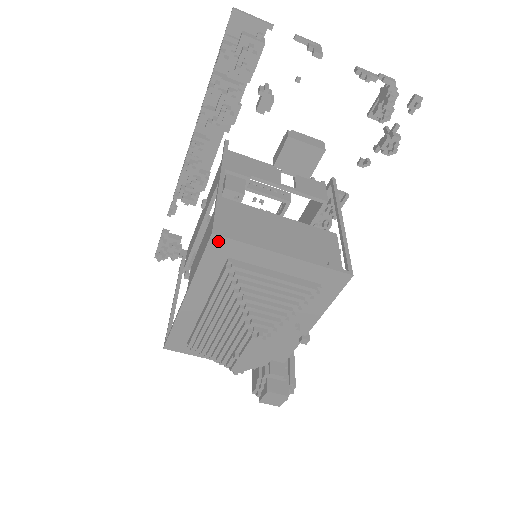
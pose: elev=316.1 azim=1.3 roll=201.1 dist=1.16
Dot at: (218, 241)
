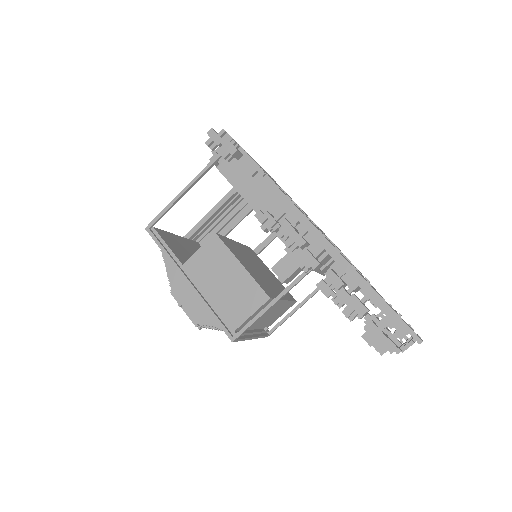
Dot at: (231, 337)
